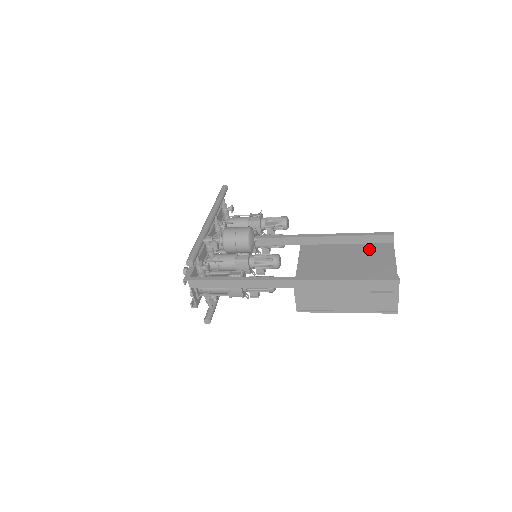
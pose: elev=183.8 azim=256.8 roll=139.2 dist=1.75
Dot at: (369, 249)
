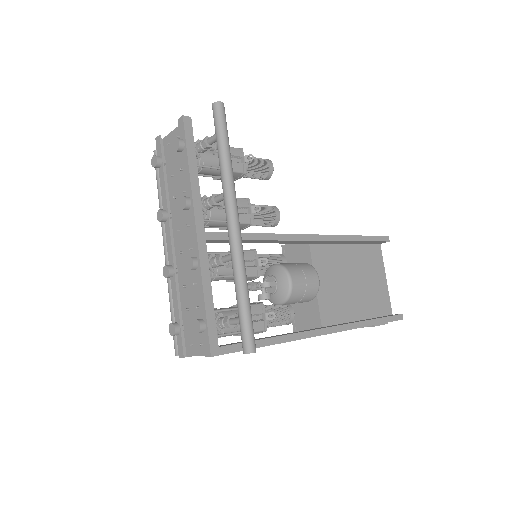
Dot at: (366, 255)
